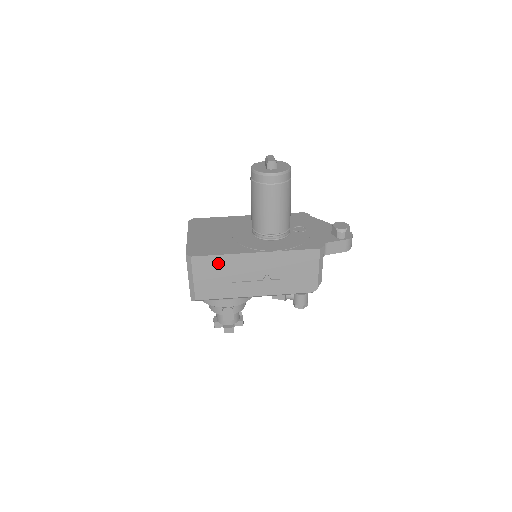
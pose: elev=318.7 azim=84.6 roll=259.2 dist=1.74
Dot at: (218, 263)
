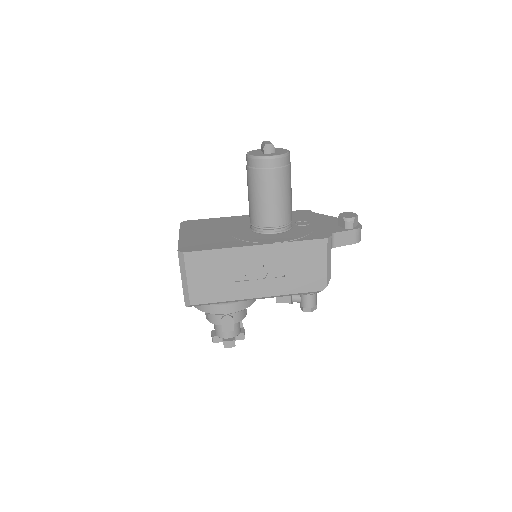
Dot at: (214, 259)
